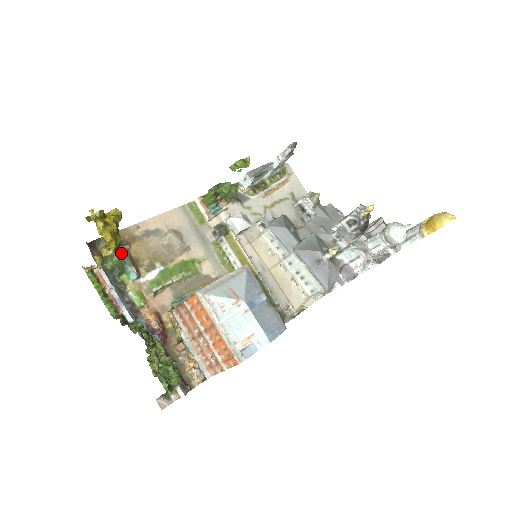
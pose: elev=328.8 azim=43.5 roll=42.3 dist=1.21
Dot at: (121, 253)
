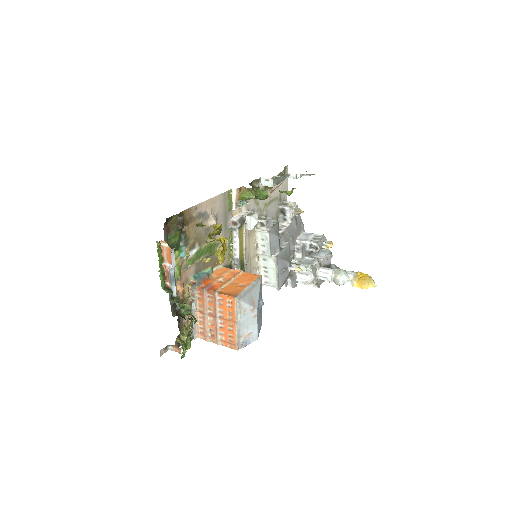
Dot at: (182, 232)
